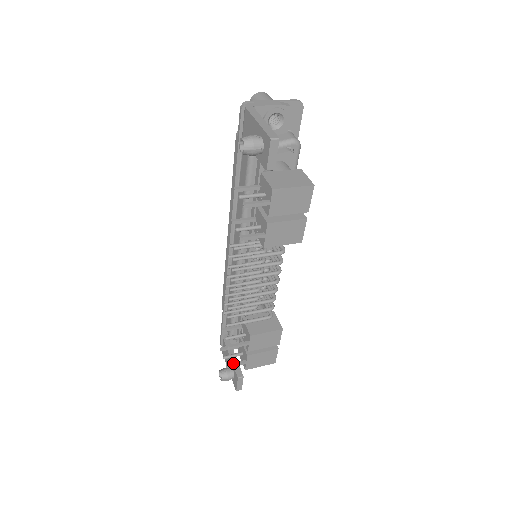
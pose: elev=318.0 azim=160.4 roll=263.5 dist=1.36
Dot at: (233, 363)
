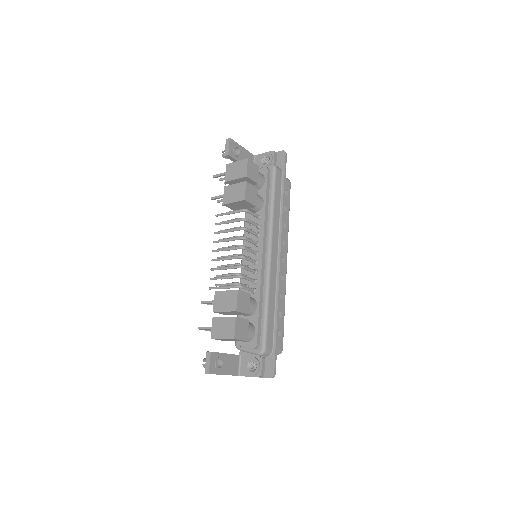
Dot at: (204, 327)
